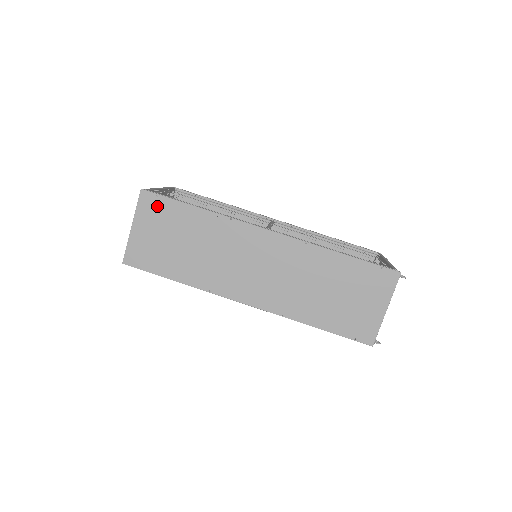
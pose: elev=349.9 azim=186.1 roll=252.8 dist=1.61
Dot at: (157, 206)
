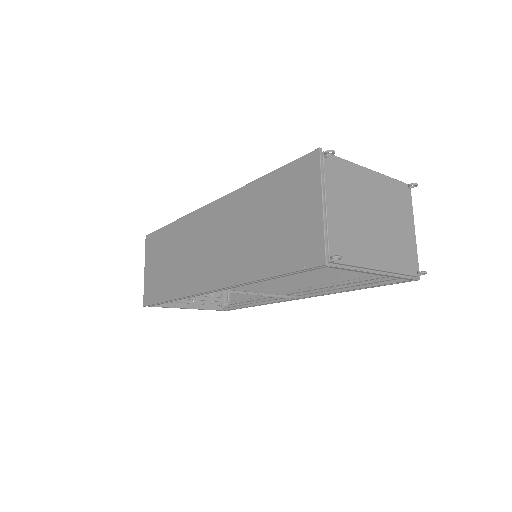
Dot at: (153, 242)
